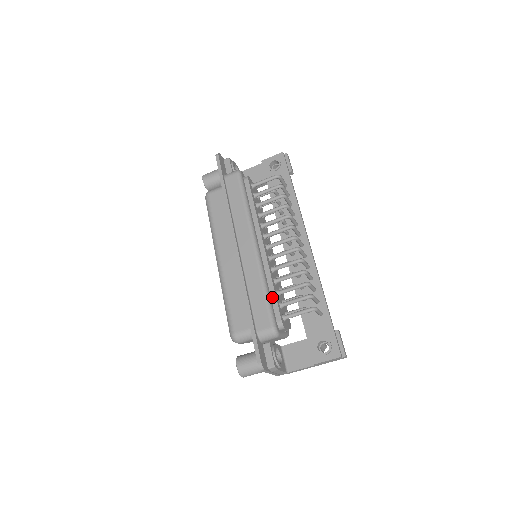
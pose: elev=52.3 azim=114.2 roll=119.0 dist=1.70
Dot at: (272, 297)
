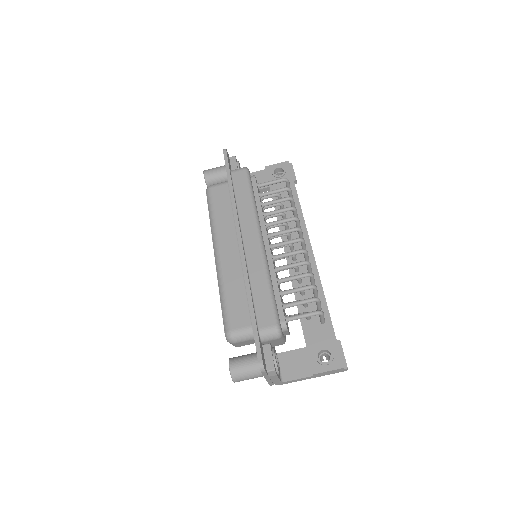
Dot at: (276, 296)
